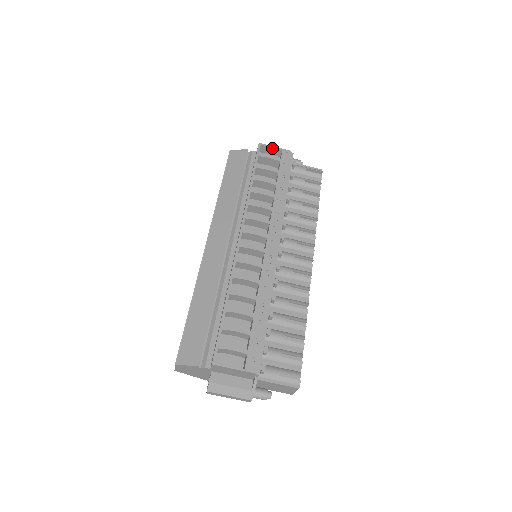
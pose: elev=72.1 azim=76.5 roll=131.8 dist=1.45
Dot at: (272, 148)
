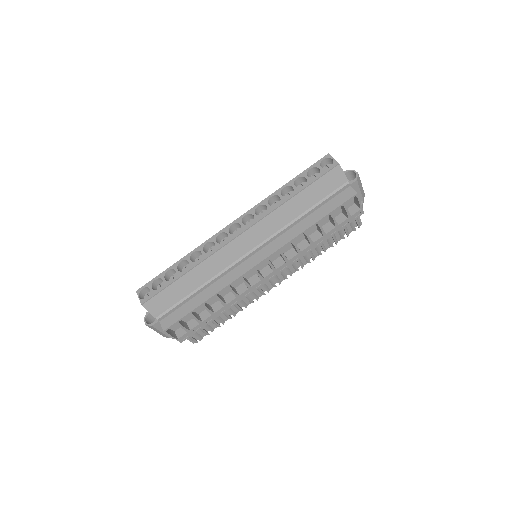
Dot at: (359, 202)
